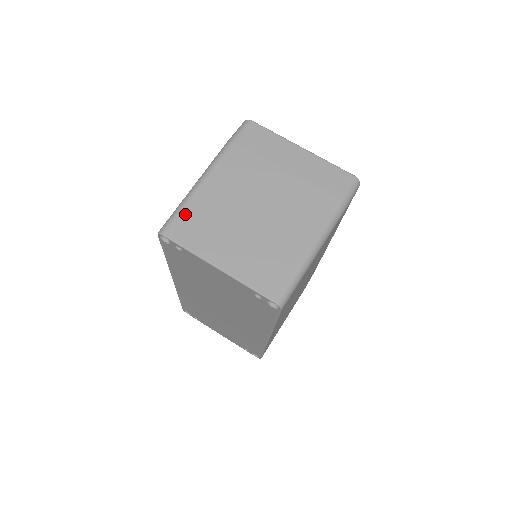
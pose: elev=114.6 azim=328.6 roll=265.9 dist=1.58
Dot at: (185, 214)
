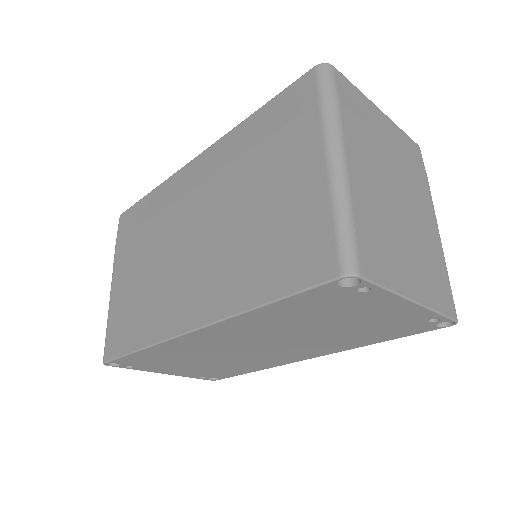
Dot at: (360, 232)
